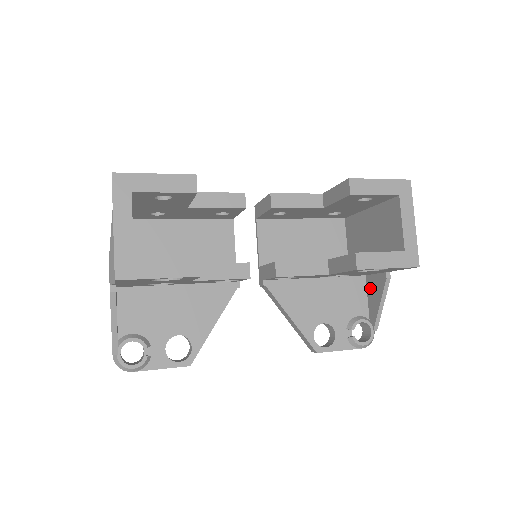
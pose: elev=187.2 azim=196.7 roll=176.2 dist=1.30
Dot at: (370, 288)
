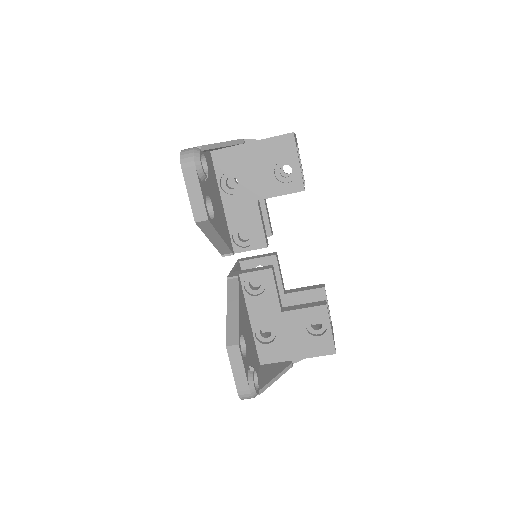
Dot at: (265, 370)
